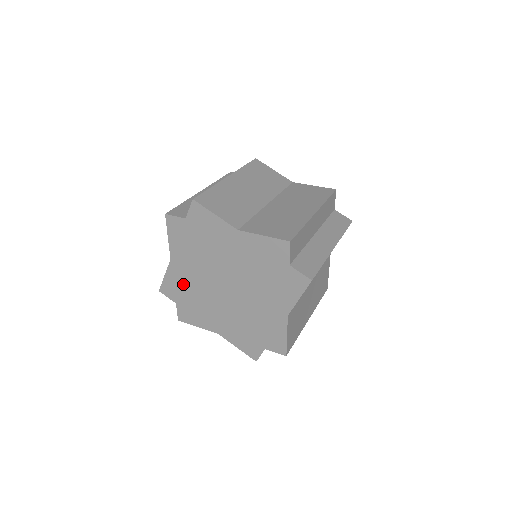
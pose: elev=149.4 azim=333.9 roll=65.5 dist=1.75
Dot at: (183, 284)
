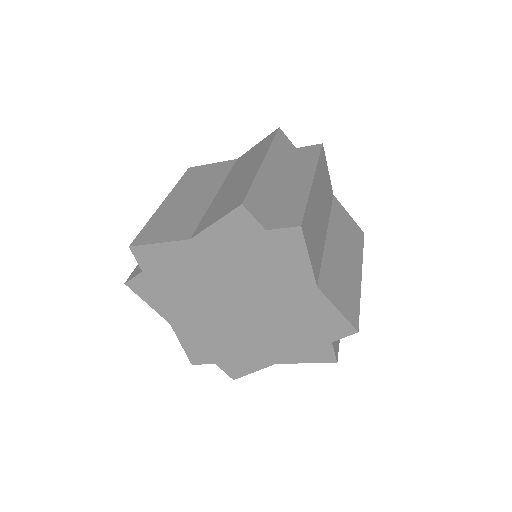
Dot at: (178, 267)
